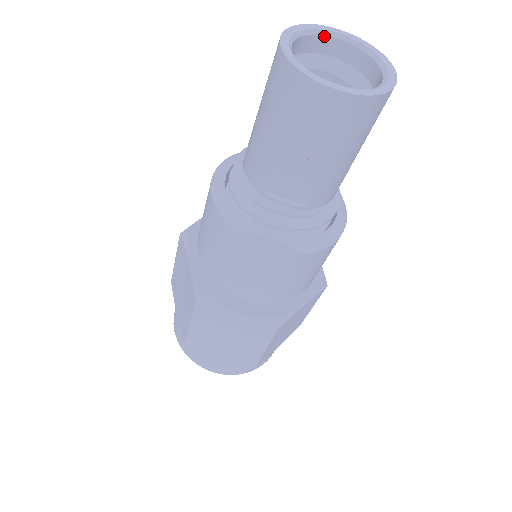
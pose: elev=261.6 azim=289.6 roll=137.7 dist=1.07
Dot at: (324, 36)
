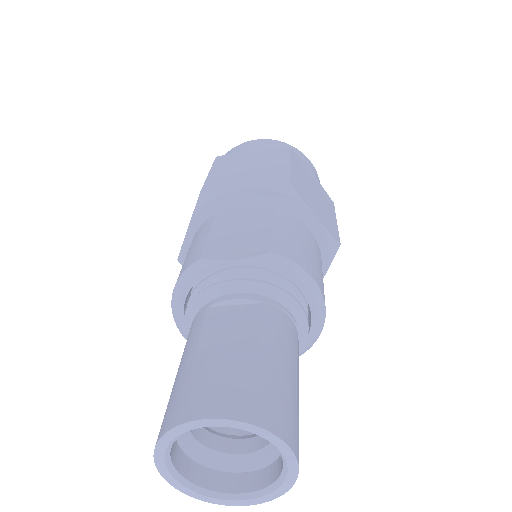
Dot at: (191, 429)
